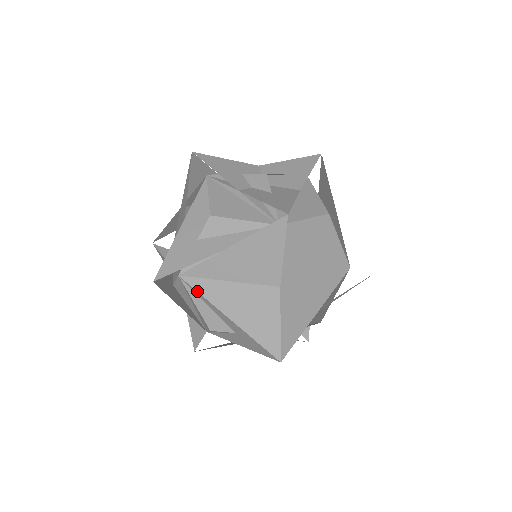
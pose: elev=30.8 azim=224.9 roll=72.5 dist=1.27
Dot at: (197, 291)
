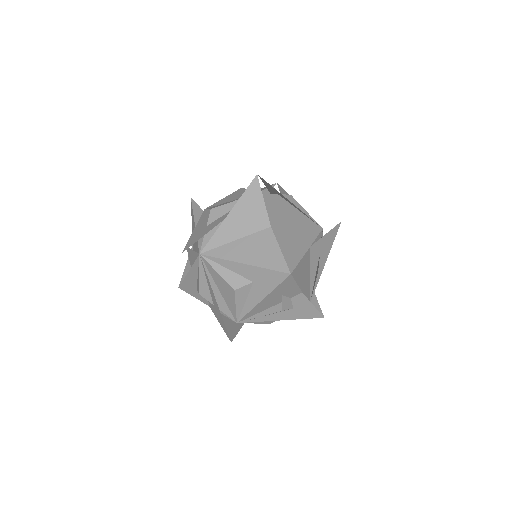
Dot at: (215, 257)
